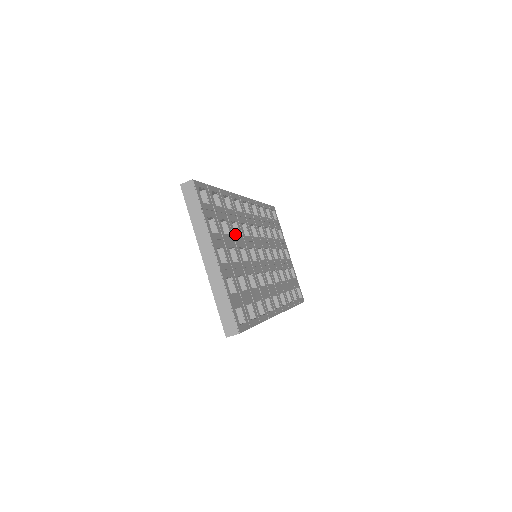
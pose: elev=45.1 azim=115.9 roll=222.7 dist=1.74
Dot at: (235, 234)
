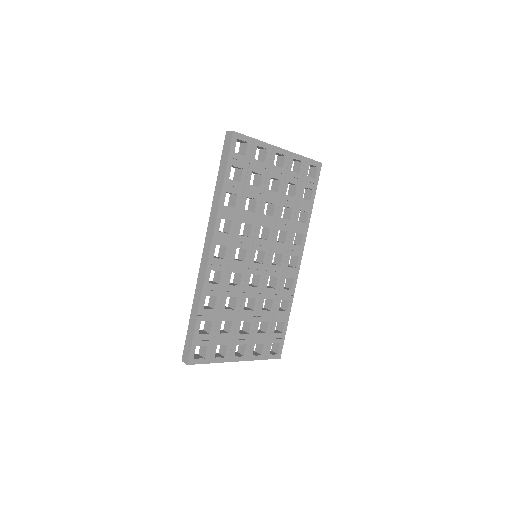
Dot at: occluded
